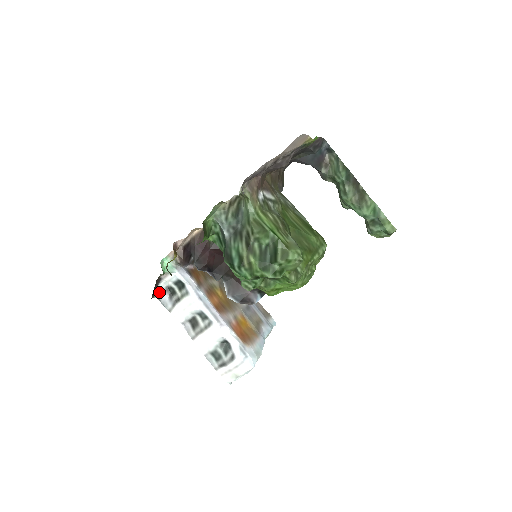
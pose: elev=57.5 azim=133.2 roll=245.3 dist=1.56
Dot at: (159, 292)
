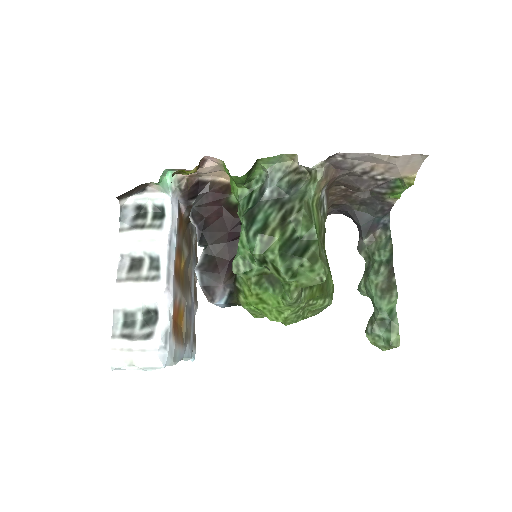
Dot at: (128, 202)
